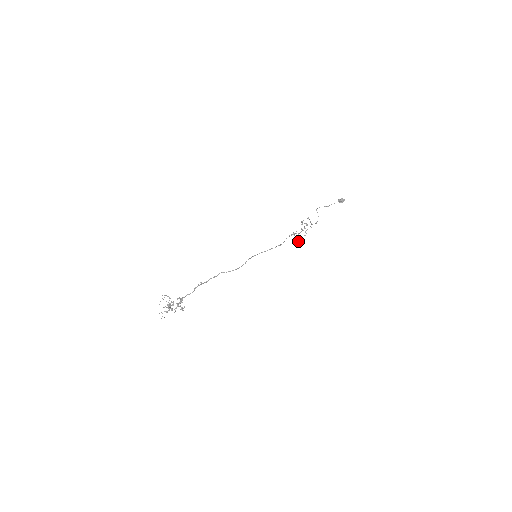
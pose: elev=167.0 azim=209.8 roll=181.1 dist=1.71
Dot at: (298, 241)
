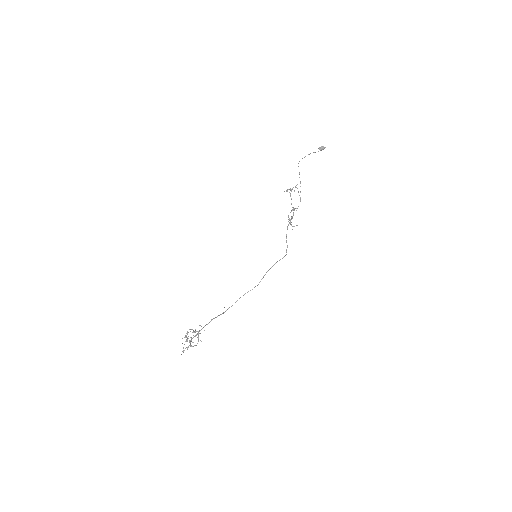
Dot at: (292, 226)
